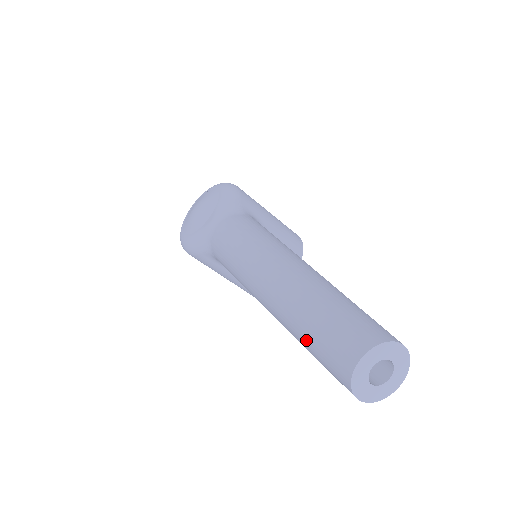
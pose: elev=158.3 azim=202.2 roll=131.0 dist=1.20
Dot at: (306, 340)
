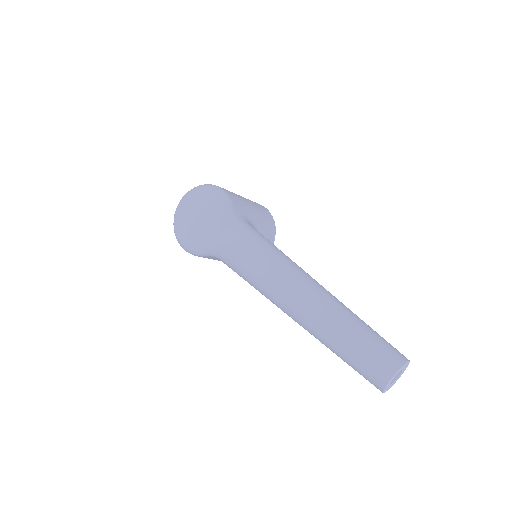
Dot at: (343, 357)
